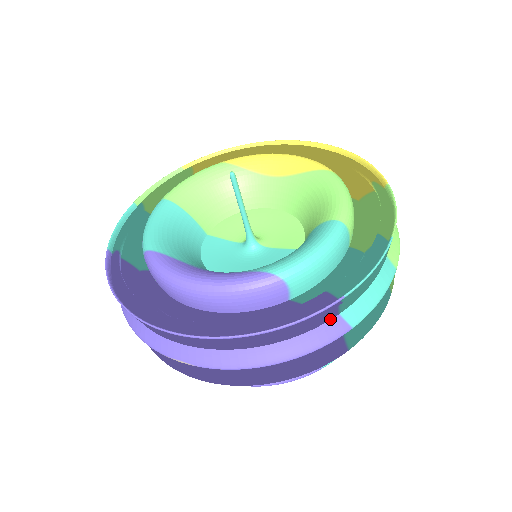
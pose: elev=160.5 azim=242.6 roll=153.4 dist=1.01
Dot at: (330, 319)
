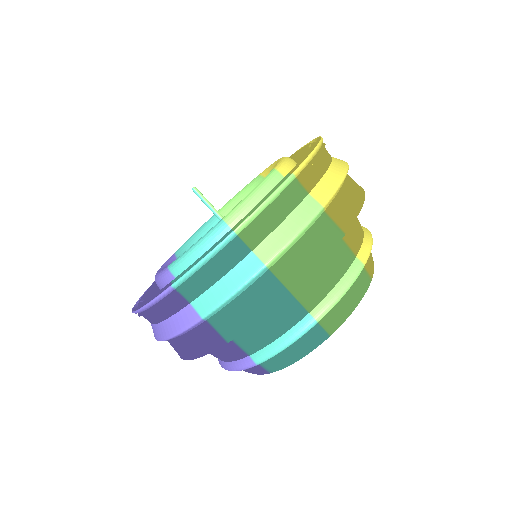
Dot at: (184, 307)
